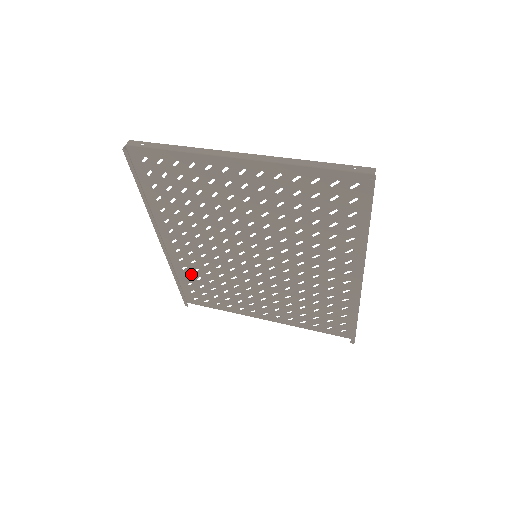
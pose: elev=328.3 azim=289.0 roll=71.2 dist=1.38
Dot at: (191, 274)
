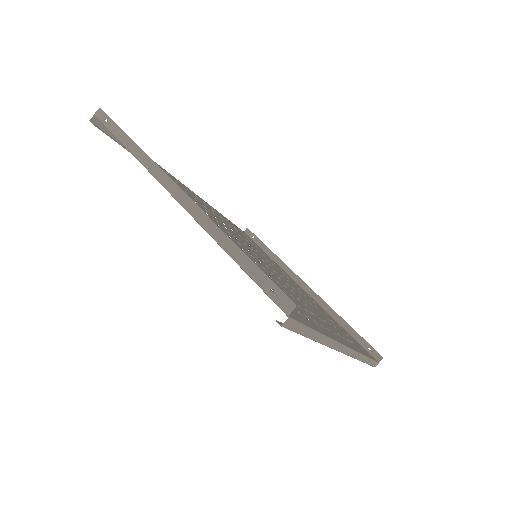
Dot at: (227, 221)
